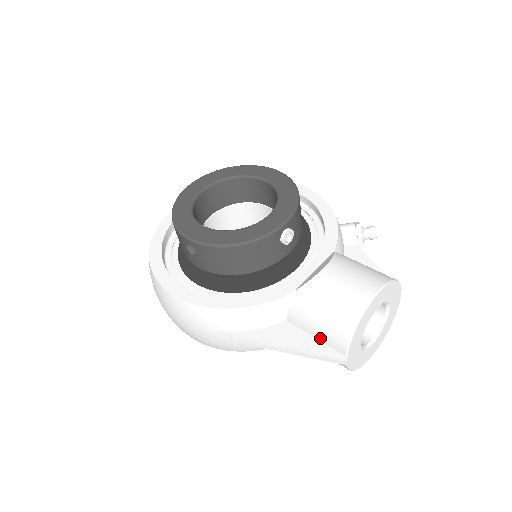
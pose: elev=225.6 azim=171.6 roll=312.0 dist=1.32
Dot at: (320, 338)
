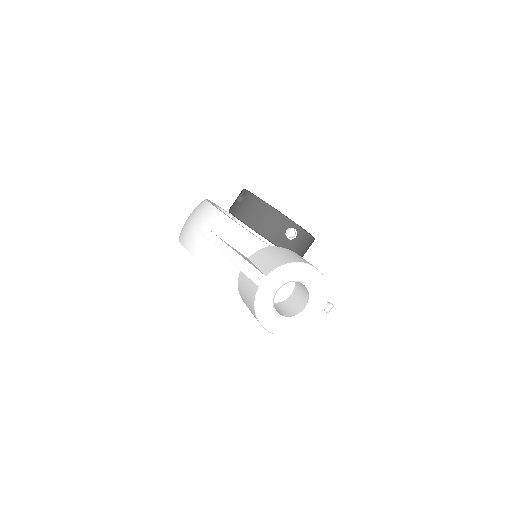
Dot at: (260, 266)
